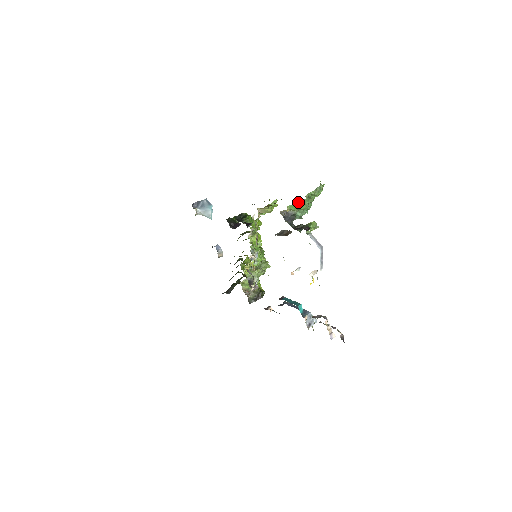
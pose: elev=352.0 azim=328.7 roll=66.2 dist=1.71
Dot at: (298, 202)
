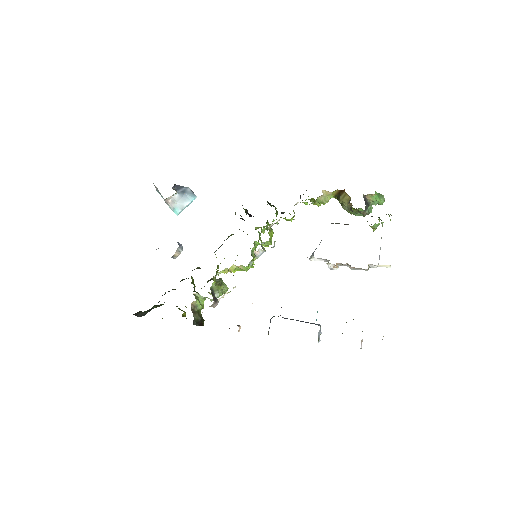
Dot at: (381, 194)
